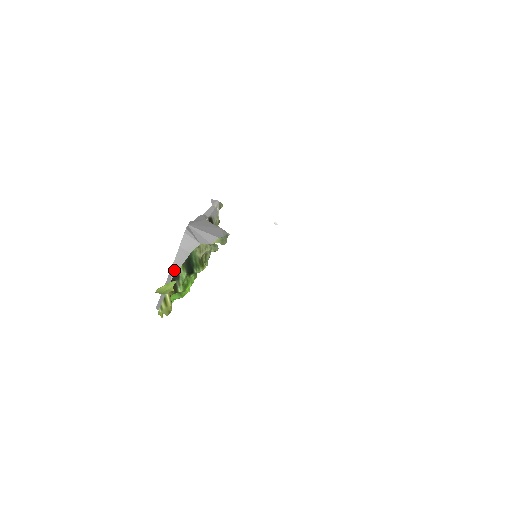
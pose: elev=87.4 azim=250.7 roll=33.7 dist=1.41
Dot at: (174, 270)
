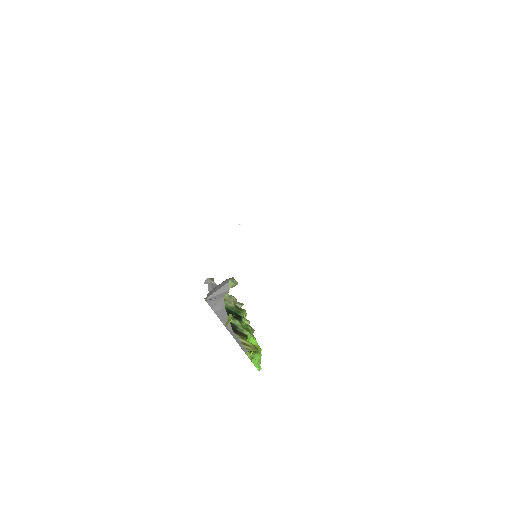
Dot at: occluded
